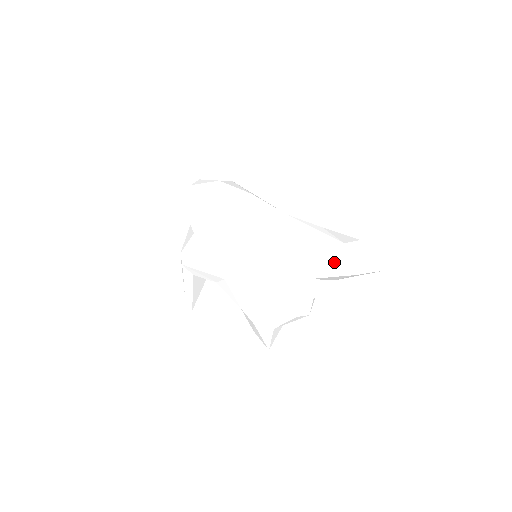
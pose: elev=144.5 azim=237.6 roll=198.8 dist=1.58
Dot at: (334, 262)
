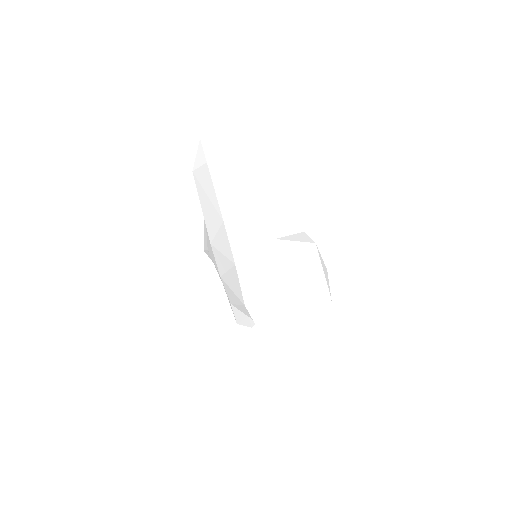
Dot at: (198, 177)
